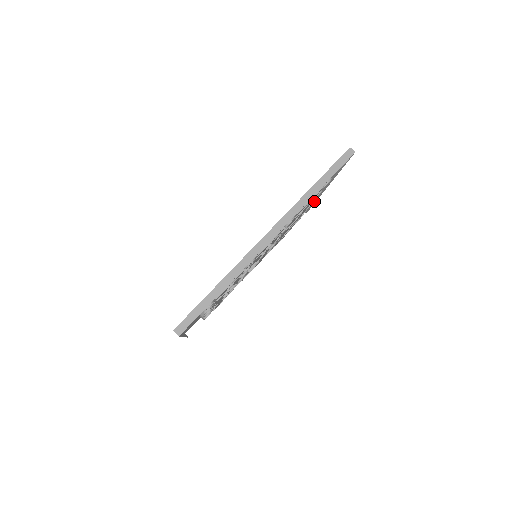
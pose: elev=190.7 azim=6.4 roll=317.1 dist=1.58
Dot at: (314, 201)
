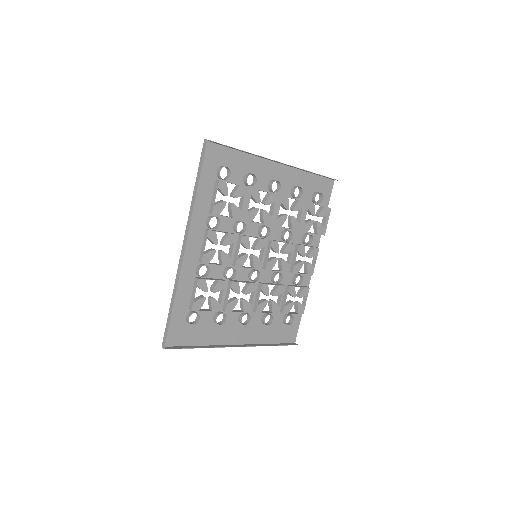
Dot at: (310, 172)
